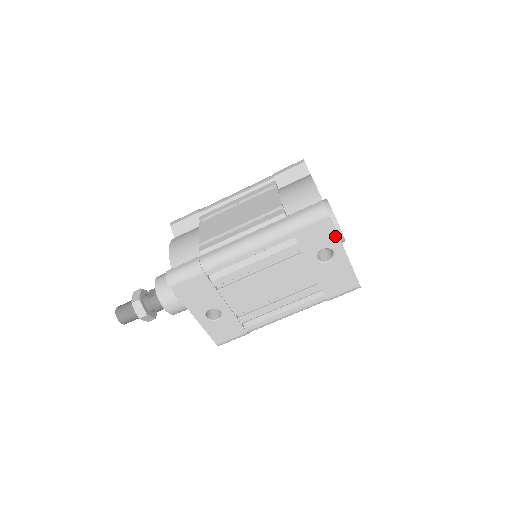
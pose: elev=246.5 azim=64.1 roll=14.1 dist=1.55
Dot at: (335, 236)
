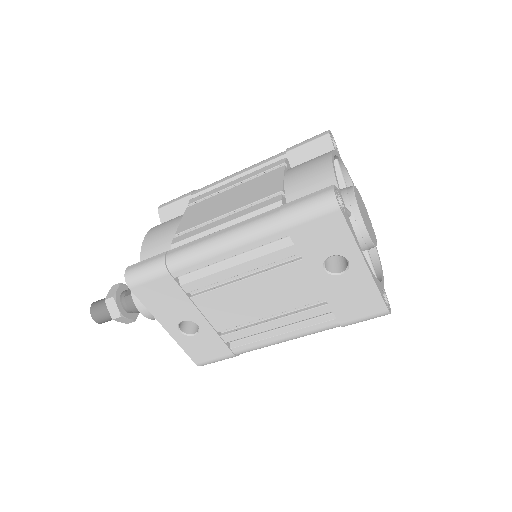
Dot at: (349, 239)
